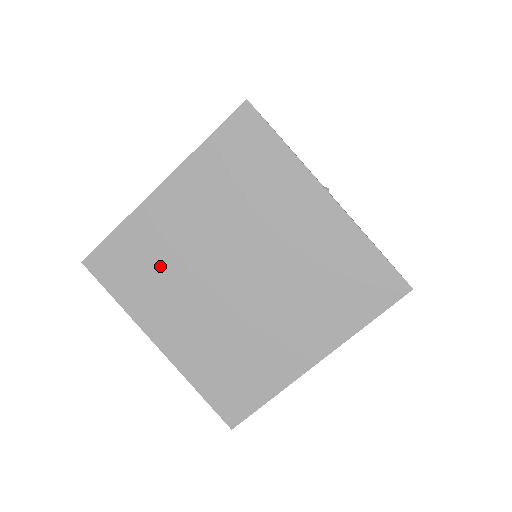
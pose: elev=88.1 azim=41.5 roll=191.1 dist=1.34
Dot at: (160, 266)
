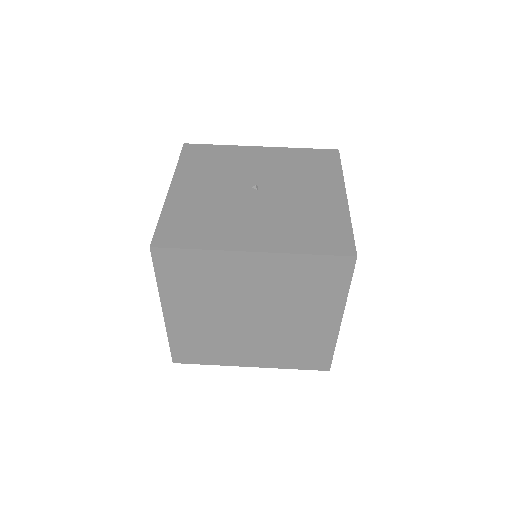
Dot at: (209, 340)
